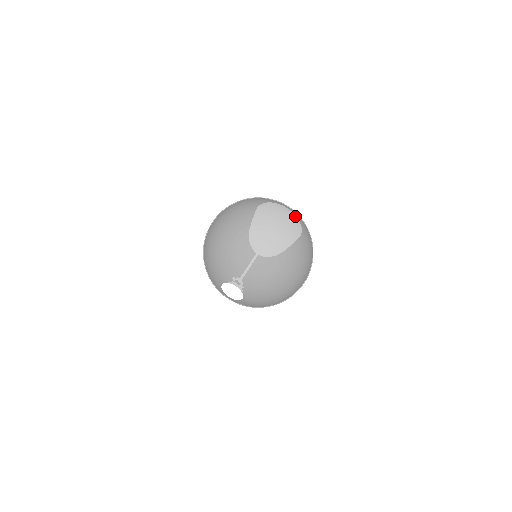
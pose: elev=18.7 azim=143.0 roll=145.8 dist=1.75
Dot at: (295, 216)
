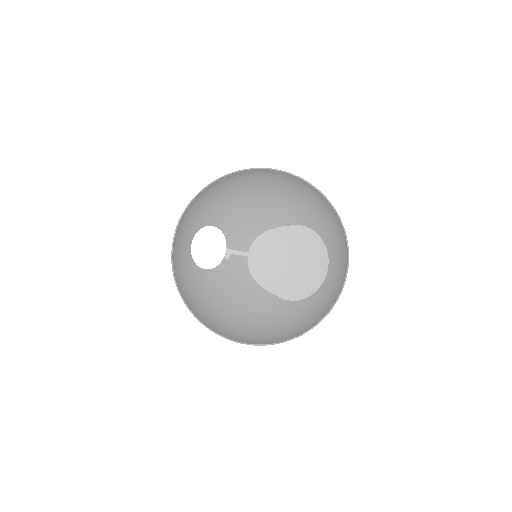
Dot at: occluded
